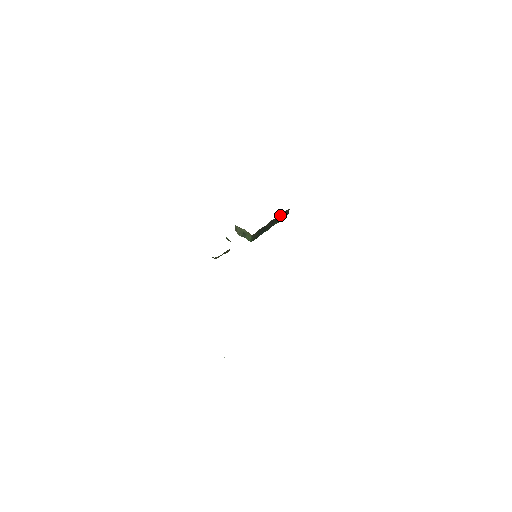
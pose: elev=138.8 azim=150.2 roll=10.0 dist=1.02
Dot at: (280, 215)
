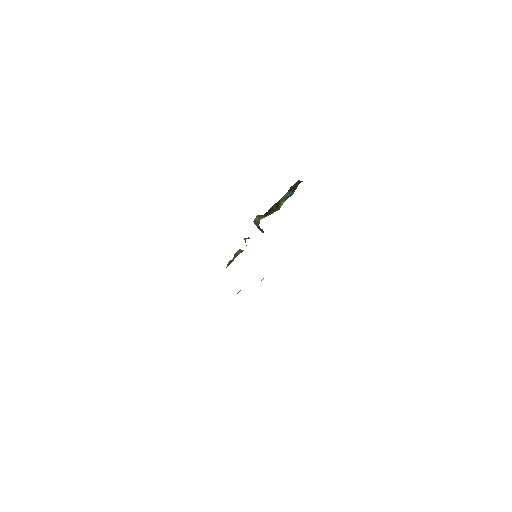
Dot at: occluded
